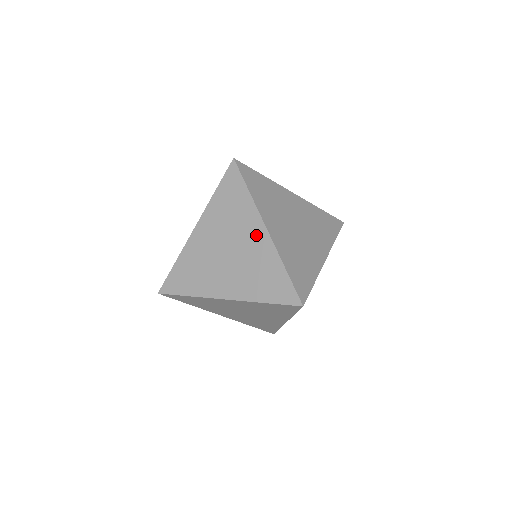
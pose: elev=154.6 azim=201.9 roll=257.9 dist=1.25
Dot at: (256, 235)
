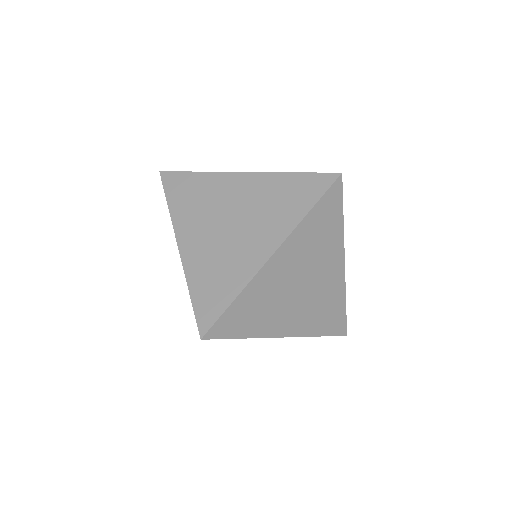
Dot at: (261, 245)
